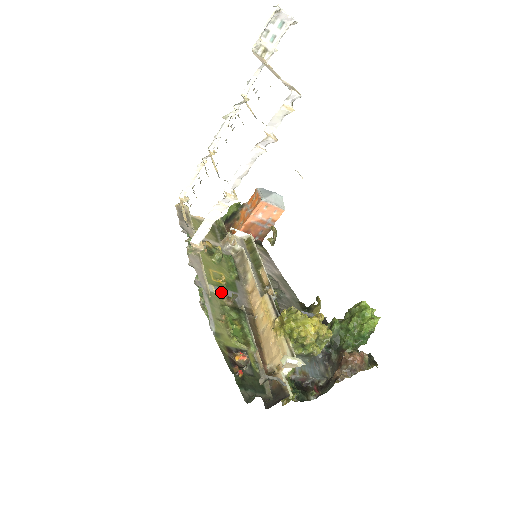
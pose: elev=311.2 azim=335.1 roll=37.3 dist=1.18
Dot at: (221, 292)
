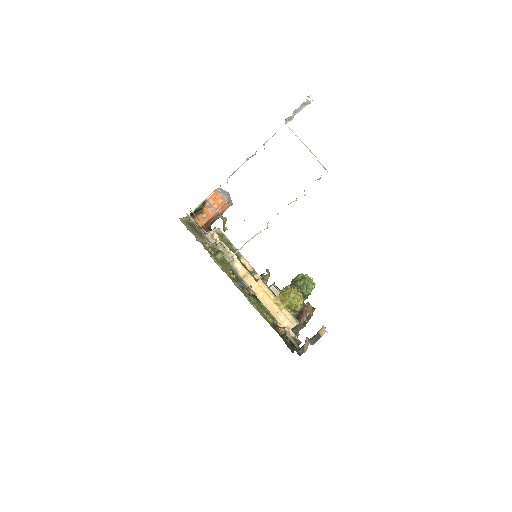
Dot at: (240, 285)
